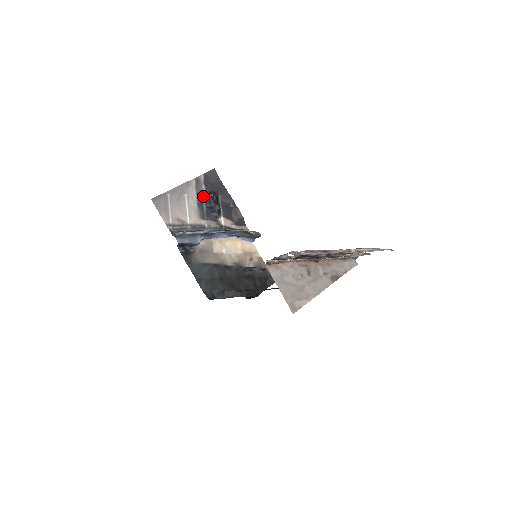
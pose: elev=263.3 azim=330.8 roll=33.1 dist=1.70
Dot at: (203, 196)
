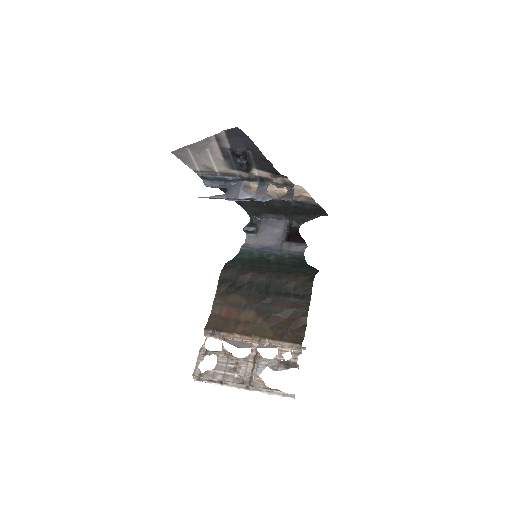
Dot at: (229, 151)
